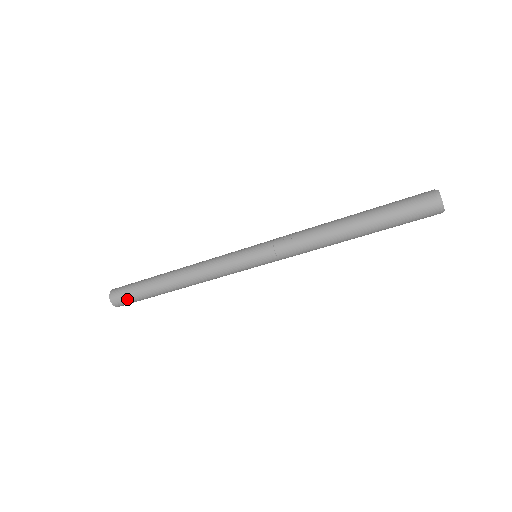
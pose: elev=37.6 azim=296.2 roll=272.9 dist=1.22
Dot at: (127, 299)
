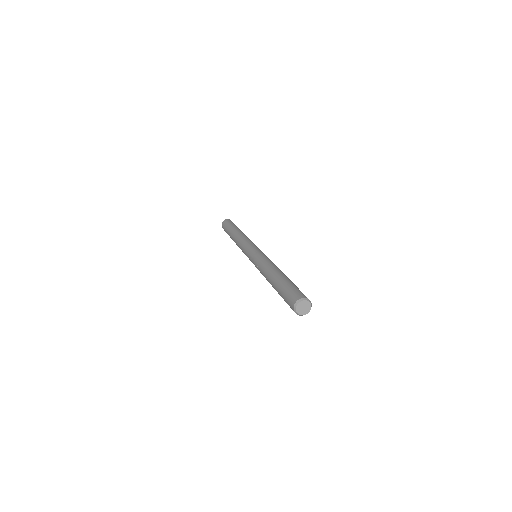
Dot at: occluded
